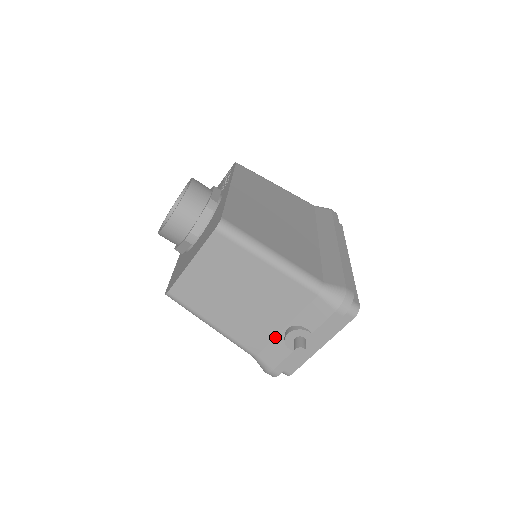
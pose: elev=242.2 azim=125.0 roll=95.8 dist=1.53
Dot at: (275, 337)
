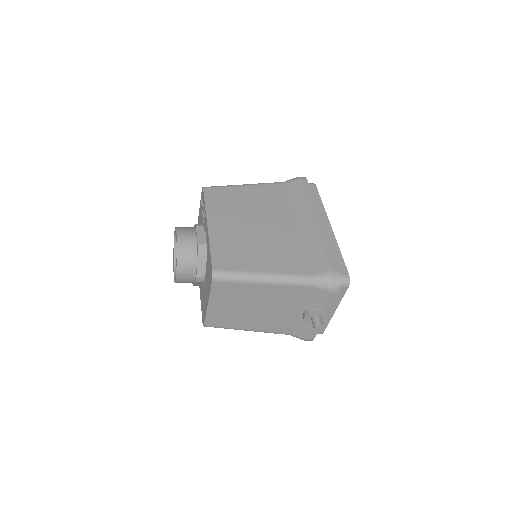
Dot at: (297, 320)
